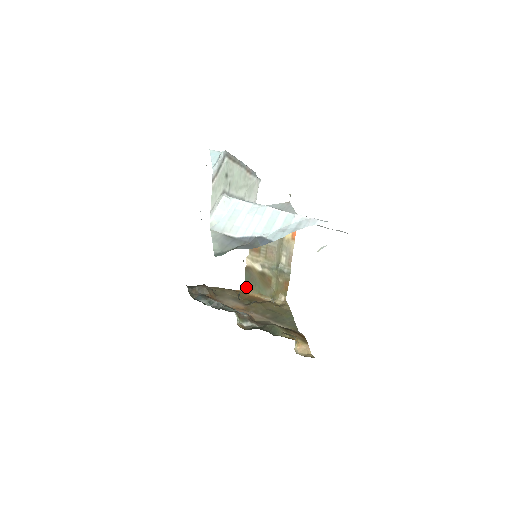
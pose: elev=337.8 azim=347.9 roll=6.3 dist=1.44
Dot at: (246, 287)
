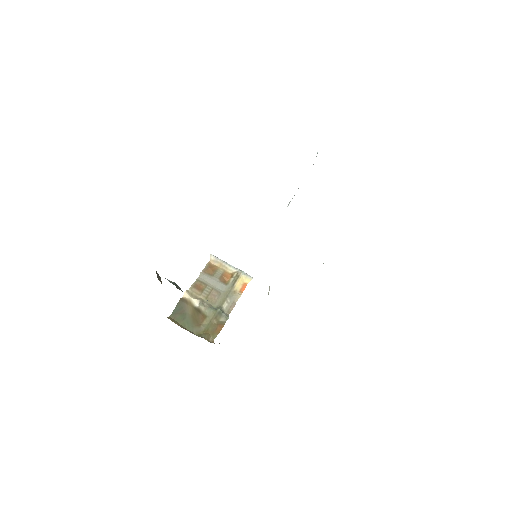
Dot at: (171, 317)
